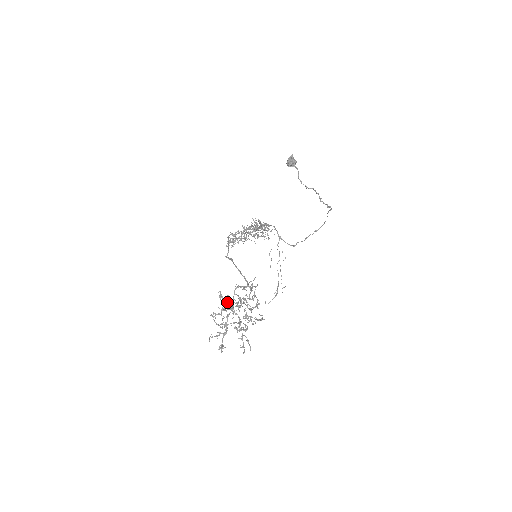
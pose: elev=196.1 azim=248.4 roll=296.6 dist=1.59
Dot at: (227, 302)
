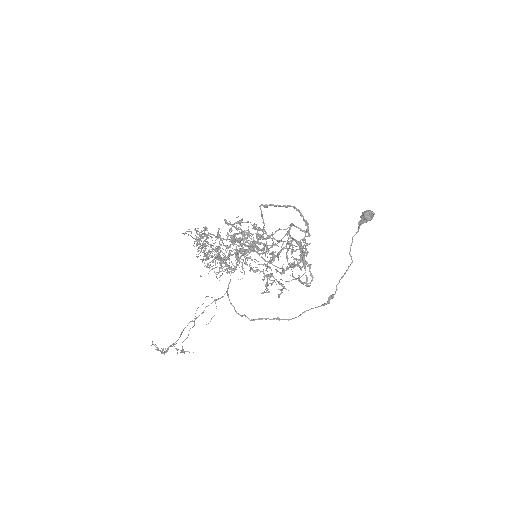
Dot at: (257, 230)
